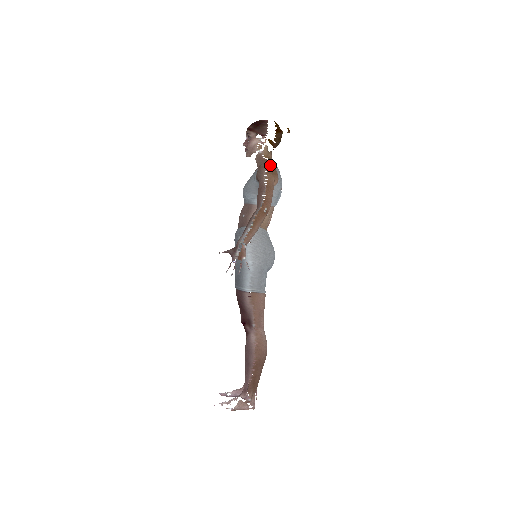
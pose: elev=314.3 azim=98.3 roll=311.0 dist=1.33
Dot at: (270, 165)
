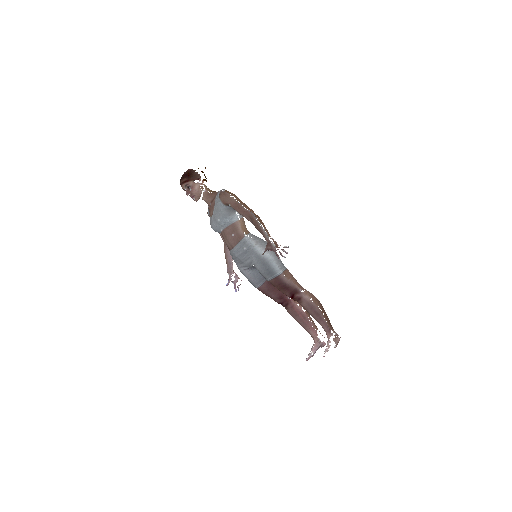
Dot at: (226, 190)
